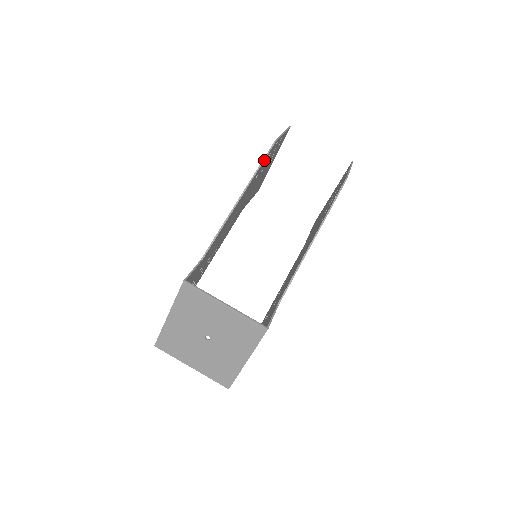
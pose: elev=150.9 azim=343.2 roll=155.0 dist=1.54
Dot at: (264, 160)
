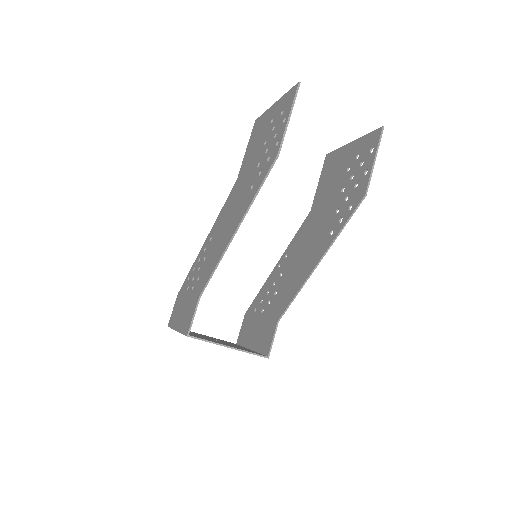
Dot at: (262, 184)
